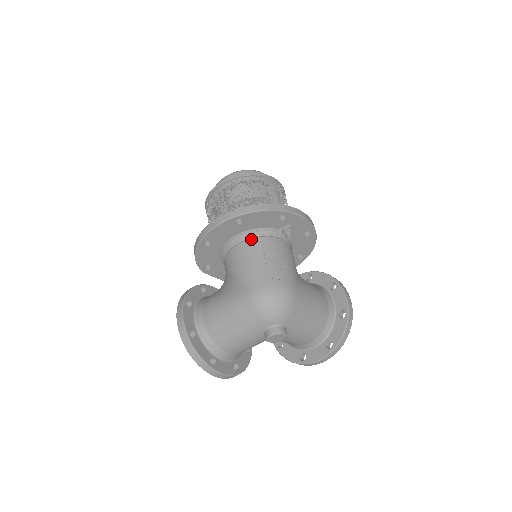
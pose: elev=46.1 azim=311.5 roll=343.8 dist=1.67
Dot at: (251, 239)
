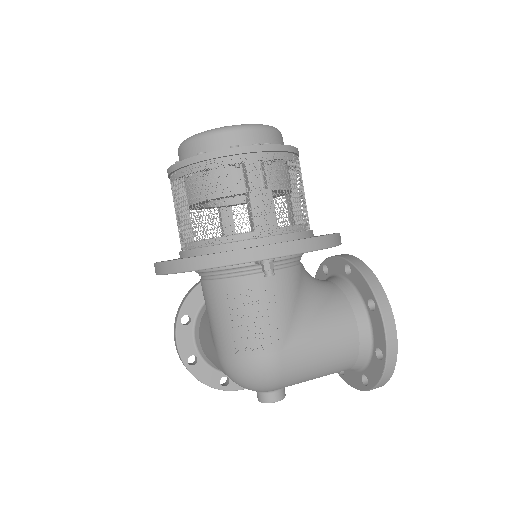
Dot at: (213, 281)
